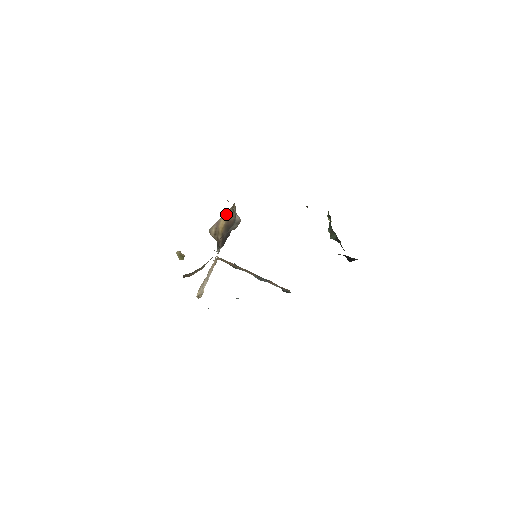
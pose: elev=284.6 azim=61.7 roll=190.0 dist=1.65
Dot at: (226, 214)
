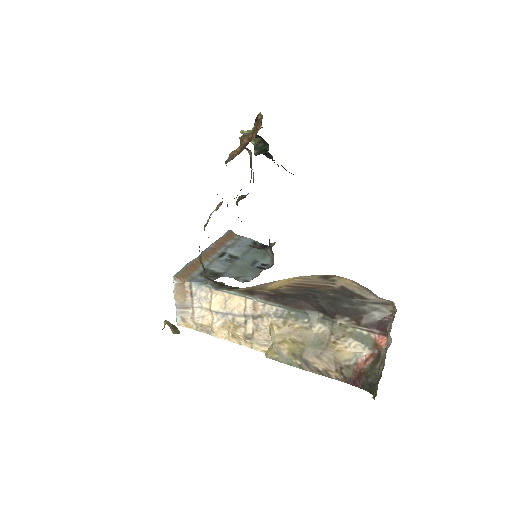
Dot at: (295, 278)
